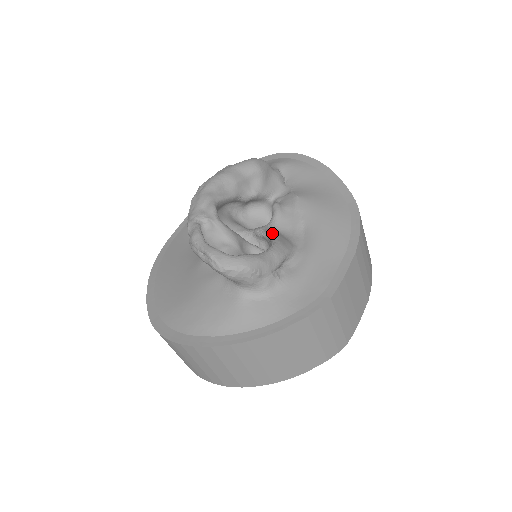
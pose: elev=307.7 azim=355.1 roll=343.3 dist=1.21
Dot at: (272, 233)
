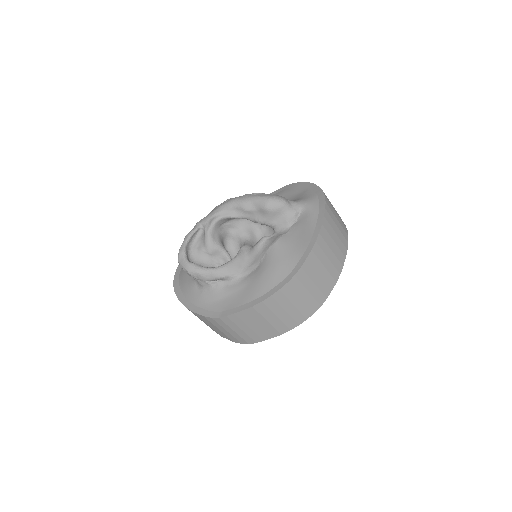
Dot at: (236, 257)
